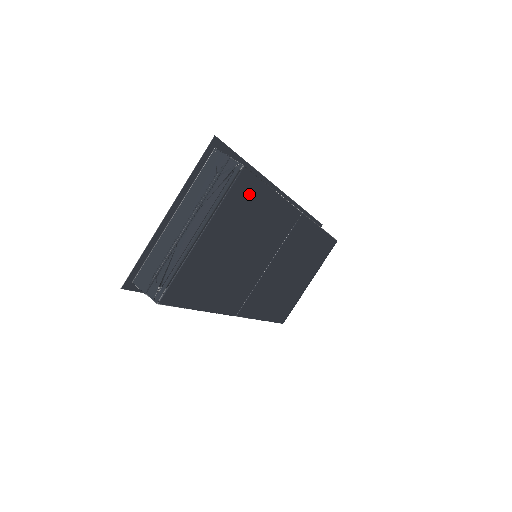
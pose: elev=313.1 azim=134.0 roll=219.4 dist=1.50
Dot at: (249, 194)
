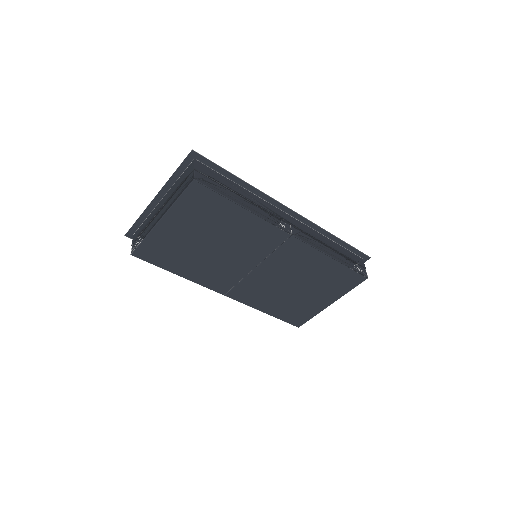
Dot at: (208, 202)
